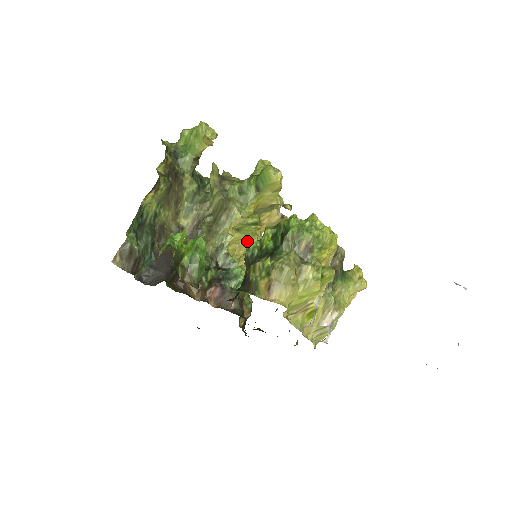
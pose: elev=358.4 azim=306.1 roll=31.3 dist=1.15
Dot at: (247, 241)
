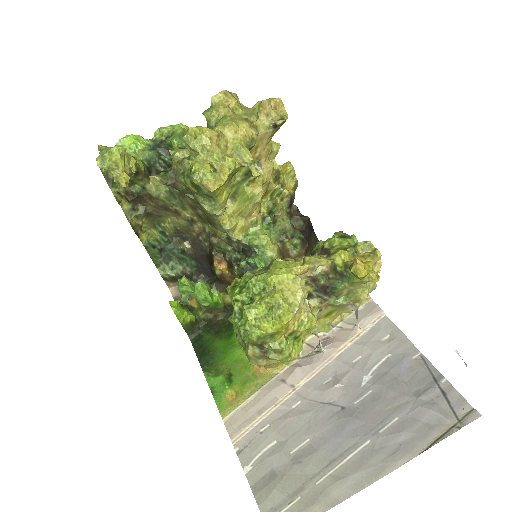
Dot at: (249, 208)
